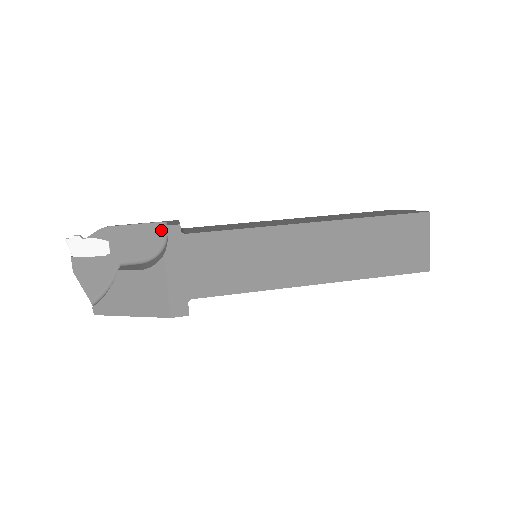
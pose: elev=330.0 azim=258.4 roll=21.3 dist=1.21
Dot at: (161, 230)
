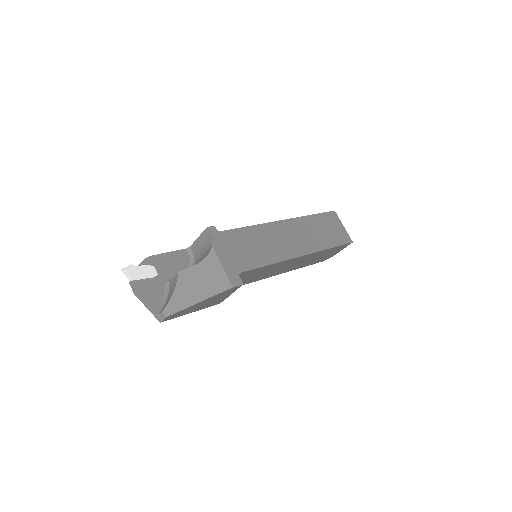
Dot at: (187, 254)
